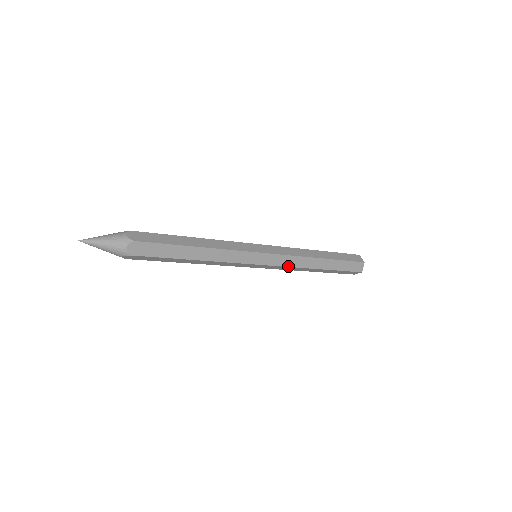
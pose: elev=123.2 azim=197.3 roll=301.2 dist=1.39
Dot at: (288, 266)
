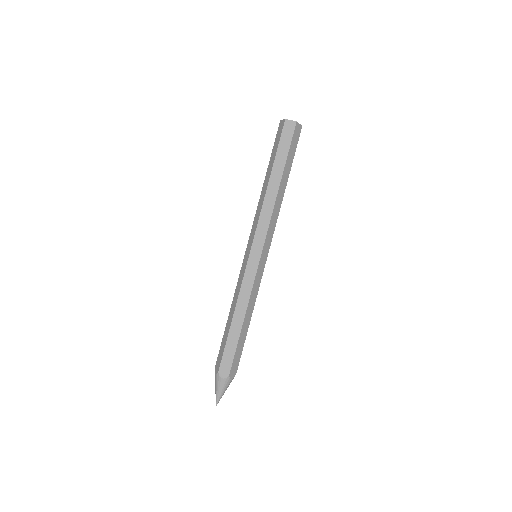
Dot at: occluded
